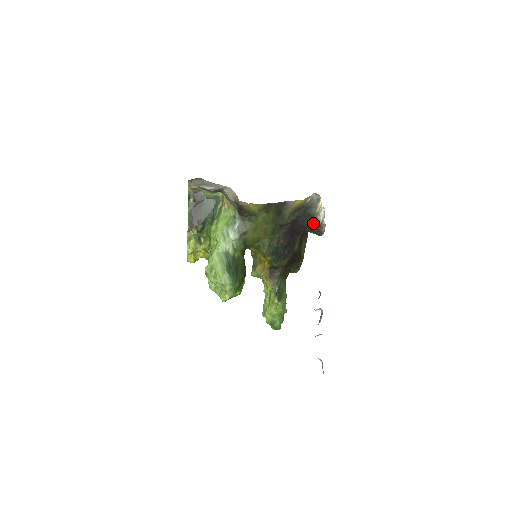
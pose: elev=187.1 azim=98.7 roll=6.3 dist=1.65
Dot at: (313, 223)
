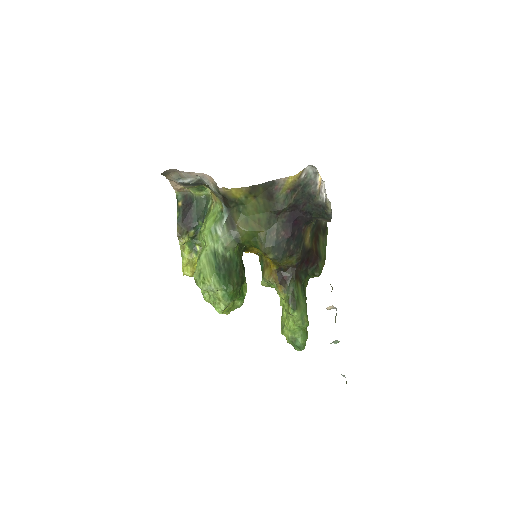
Dot at: (317, 205)
